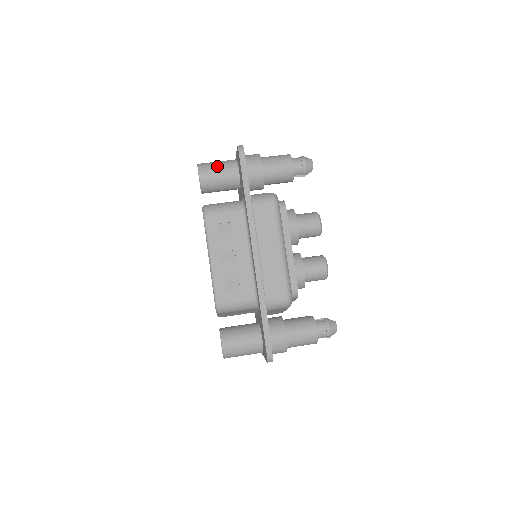
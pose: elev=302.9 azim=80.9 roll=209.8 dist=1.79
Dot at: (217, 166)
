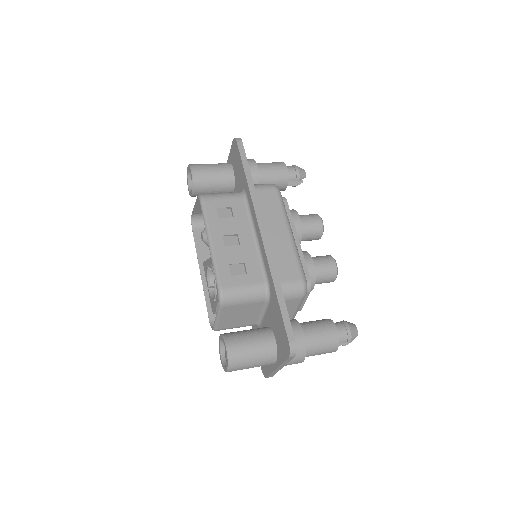
Dot at: (210, 165)
